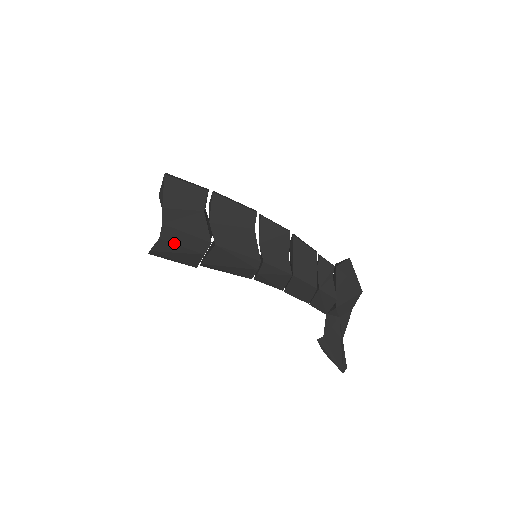
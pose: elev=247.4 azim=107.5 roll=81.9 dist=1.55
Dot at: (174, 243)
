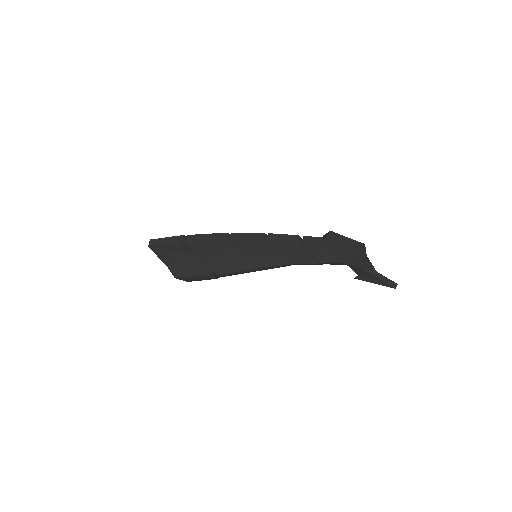
Dot at: (194, 280)
